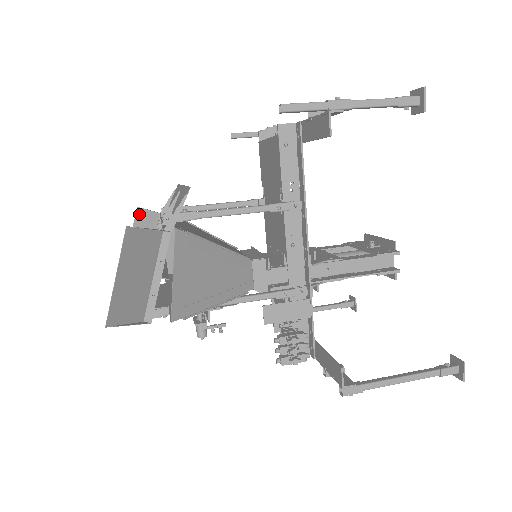
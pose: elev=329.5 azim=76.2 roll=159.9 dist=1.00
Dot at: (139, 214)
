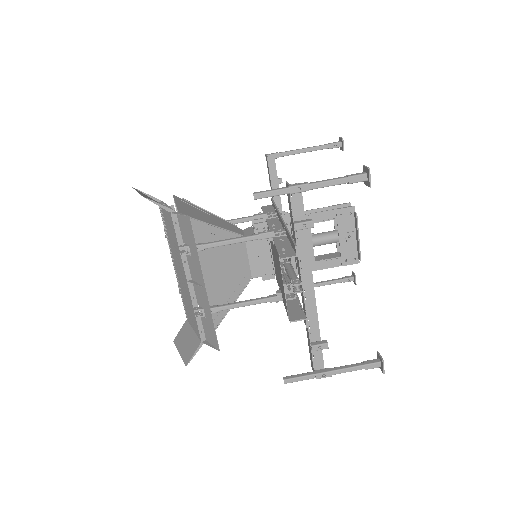
Dot at: occluded
